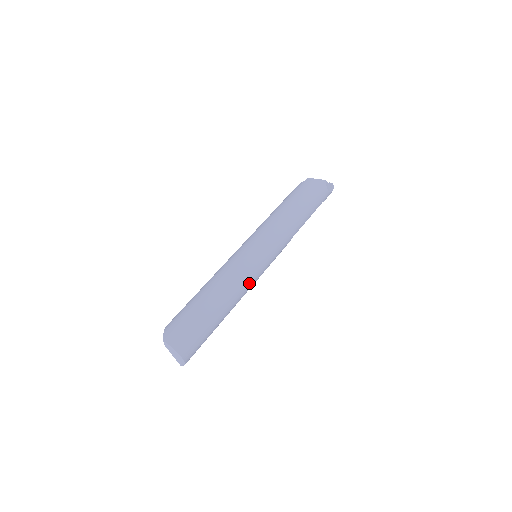
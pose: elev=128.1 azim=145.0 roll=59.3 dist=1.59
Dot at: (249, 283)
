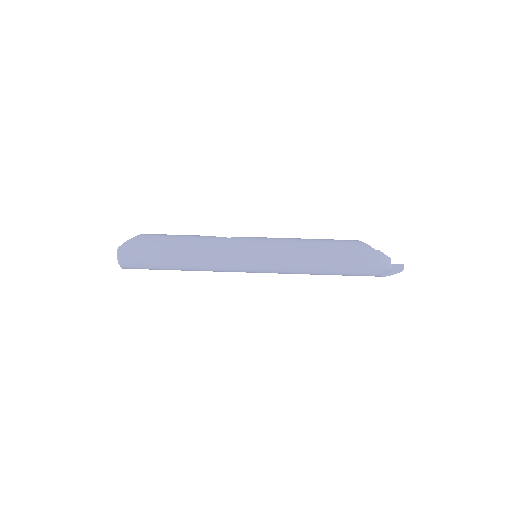
Dot at: (221, 271)
